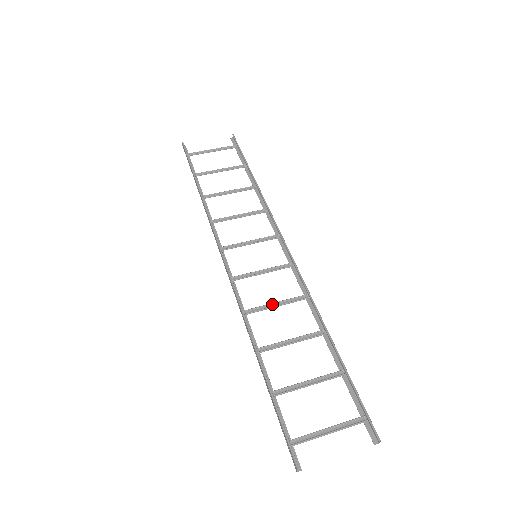
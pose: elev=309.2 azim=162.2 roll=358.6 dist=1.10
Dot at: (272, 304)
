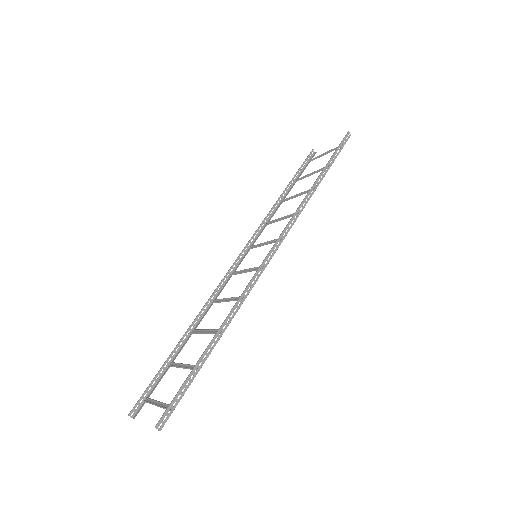
Dot at: (227, 299)
